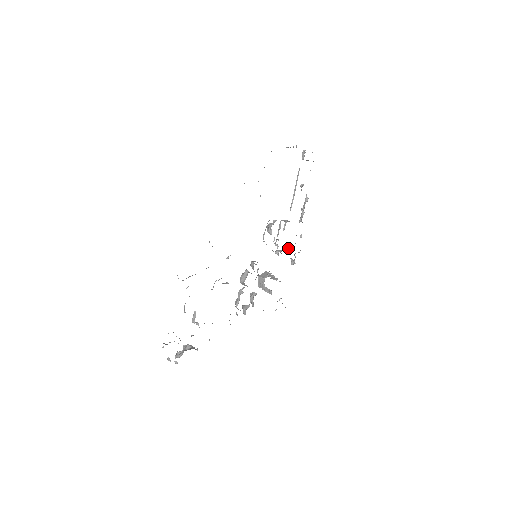
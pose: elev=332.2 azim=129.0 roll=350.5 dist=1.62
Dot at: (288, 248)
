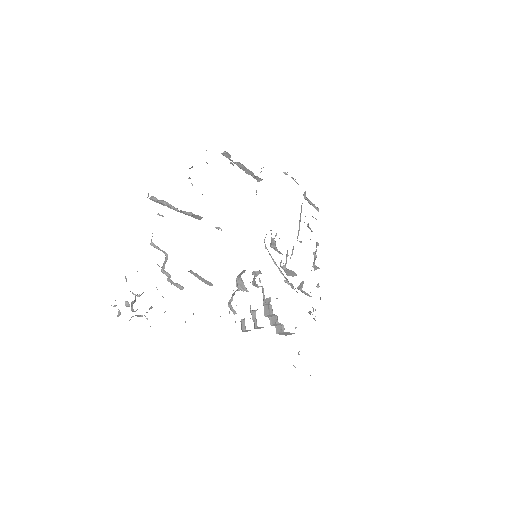
Dot at: (301, 286)
